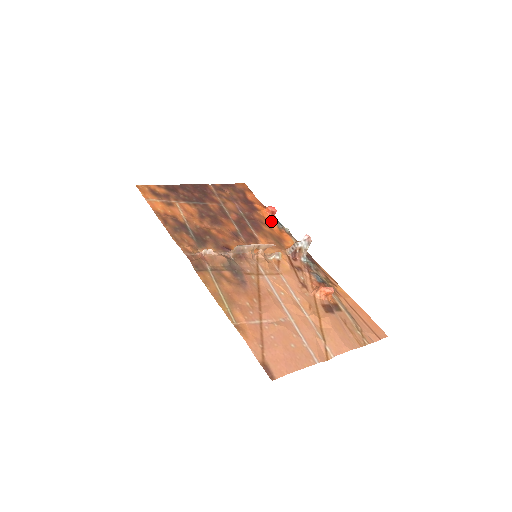
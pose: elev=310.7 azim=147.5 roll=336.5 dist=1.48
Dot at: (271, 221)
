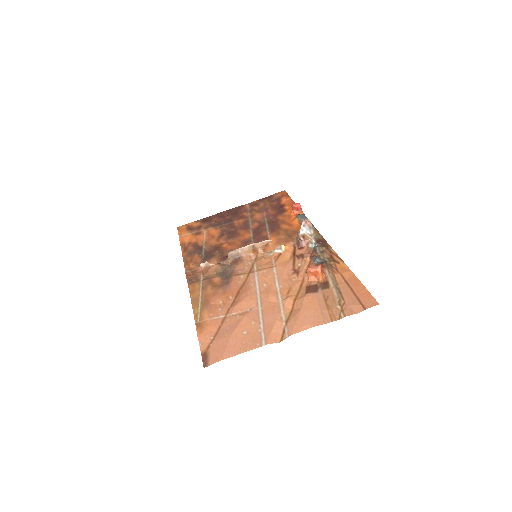
Dot at: (295, 217)
